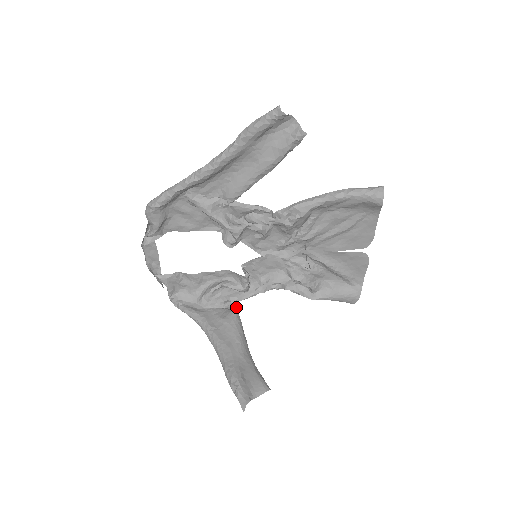
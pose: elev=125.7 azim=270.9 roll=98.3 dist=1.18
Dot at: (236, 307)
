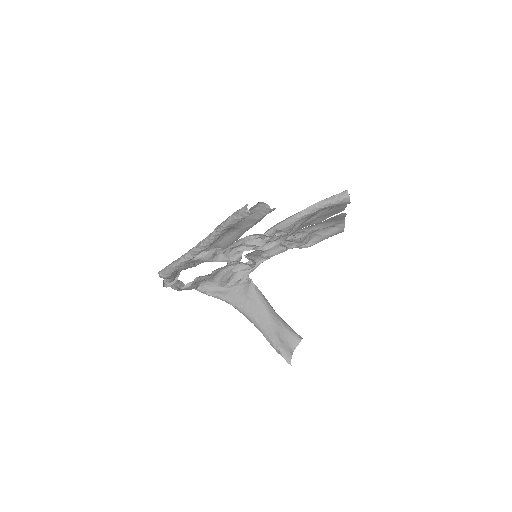
Dot at: (251, 281)
